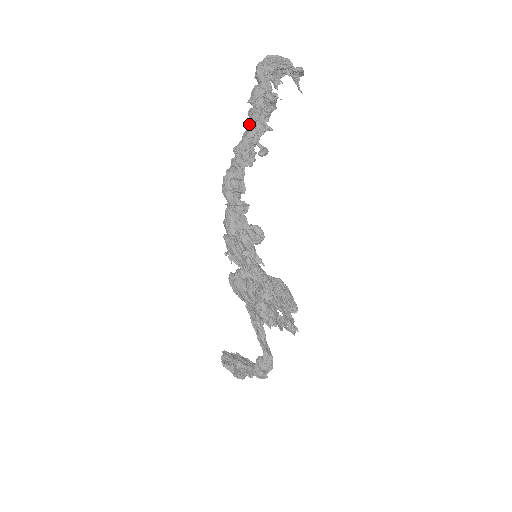
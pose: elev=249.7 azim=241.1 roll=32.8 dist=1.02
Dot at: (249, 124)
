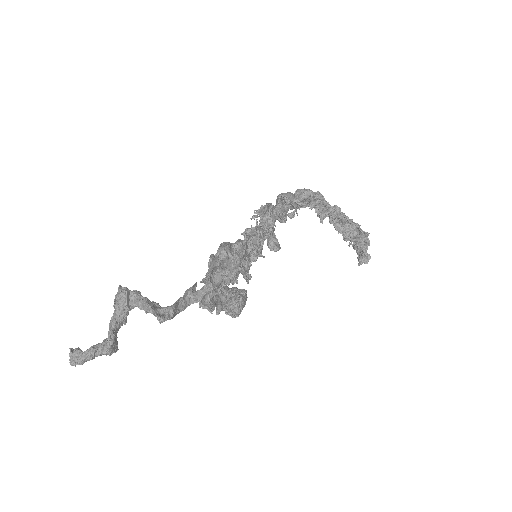
Dot at: occluded
